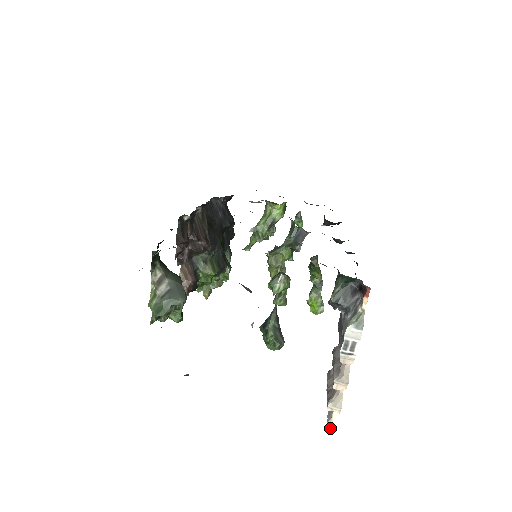
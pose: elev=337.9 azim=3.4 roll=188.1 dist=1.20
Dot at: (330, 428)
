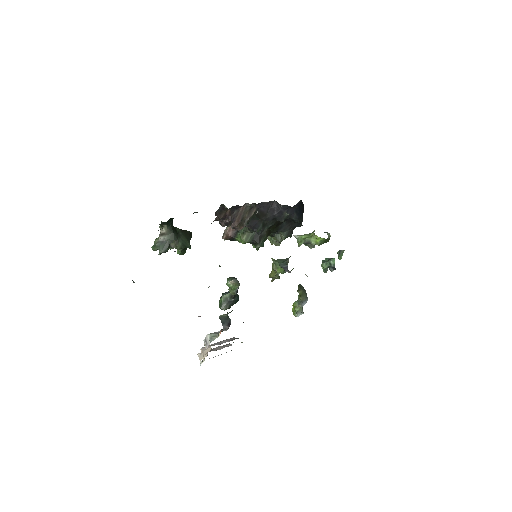
Dot at: (200, 363)
